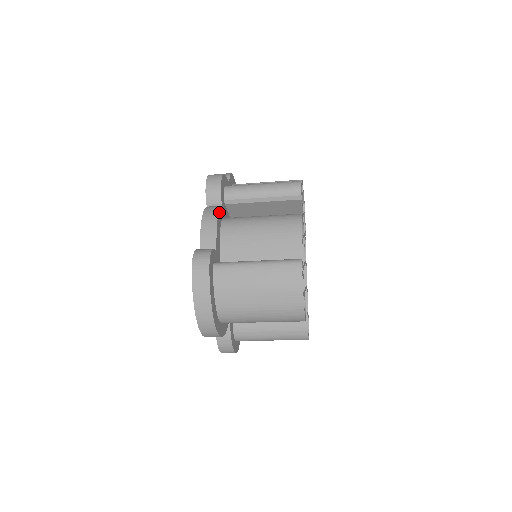
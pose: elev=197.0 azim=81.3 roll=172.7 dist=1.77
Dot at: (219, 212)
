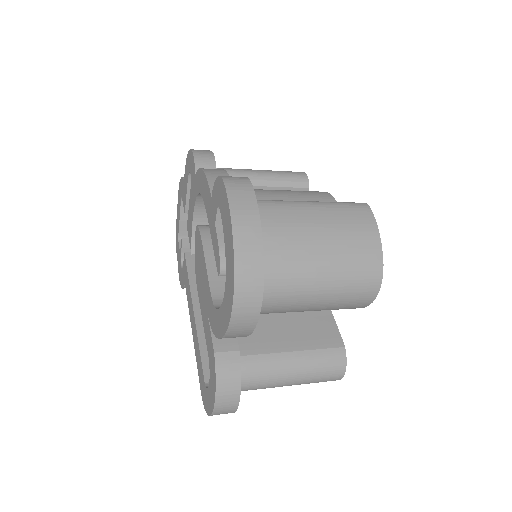
Dot at: occluded
